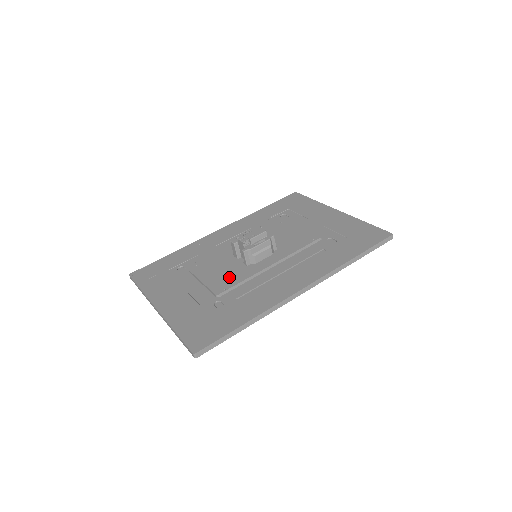
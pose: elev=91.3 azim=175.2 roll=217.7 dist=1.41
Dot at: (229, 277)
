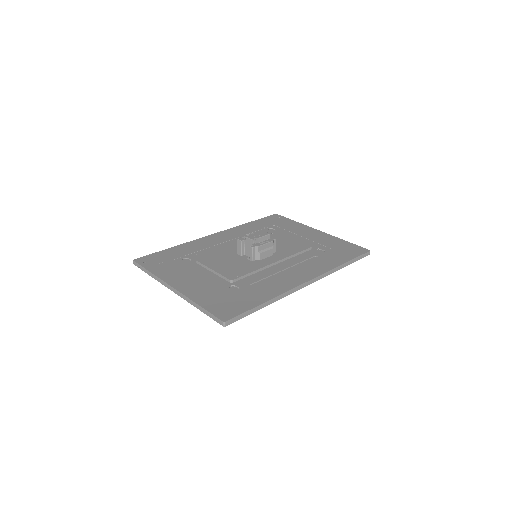
Dot at: (238, 268)
